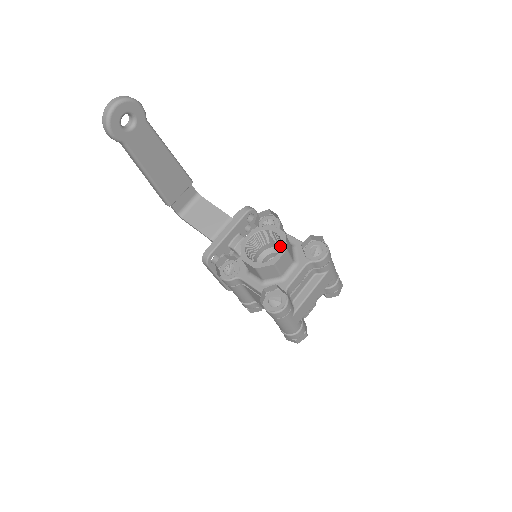
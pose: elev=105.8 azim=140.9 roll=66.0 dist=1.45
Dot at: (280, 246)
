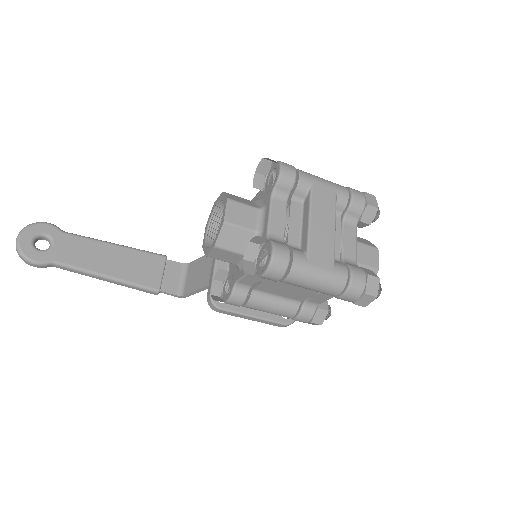
Dot at: occluded
